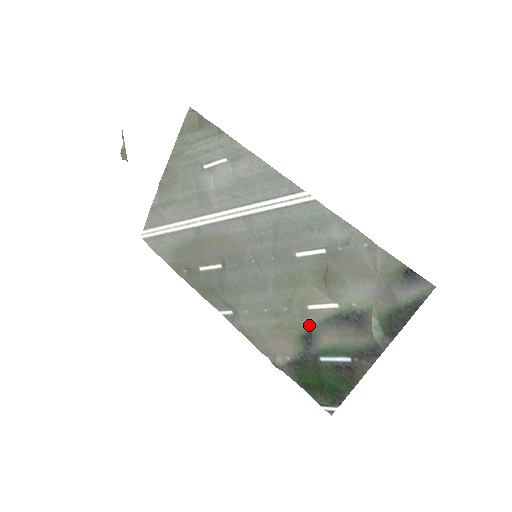
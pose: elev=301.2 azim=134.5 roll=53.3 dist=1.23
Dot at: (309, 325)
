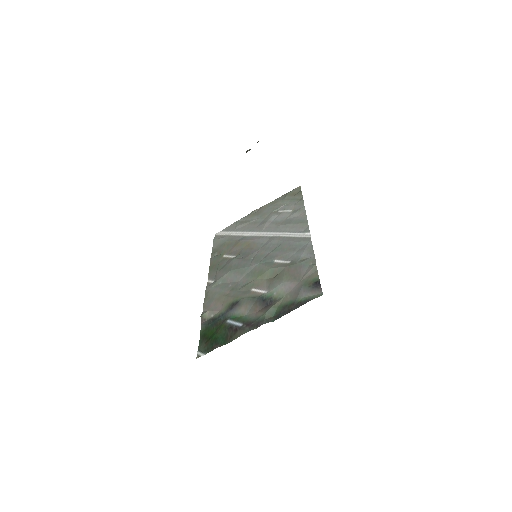
Dot at: (242, 297)
